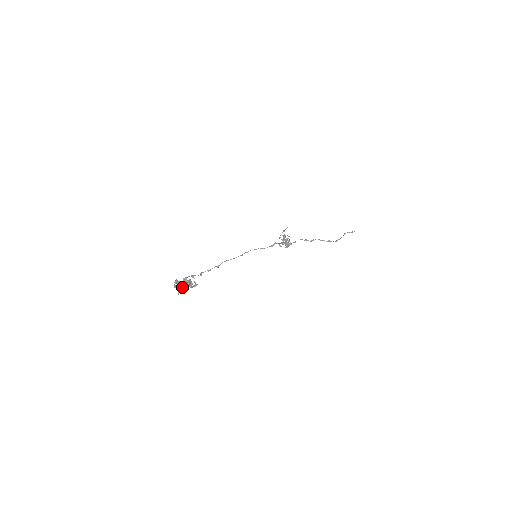
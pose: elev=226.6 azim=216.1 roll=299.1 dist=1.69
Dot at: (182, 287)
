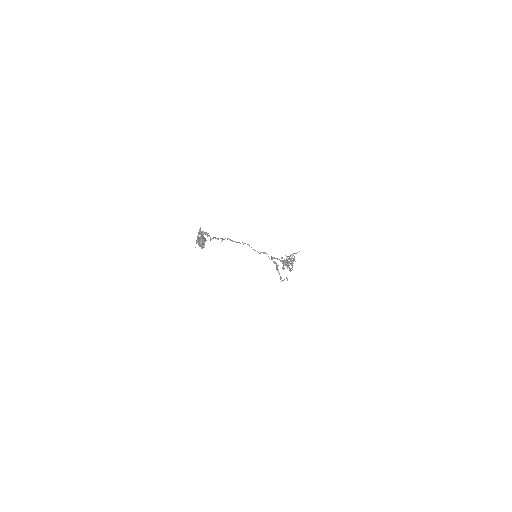
Dot at: (199, 241)
